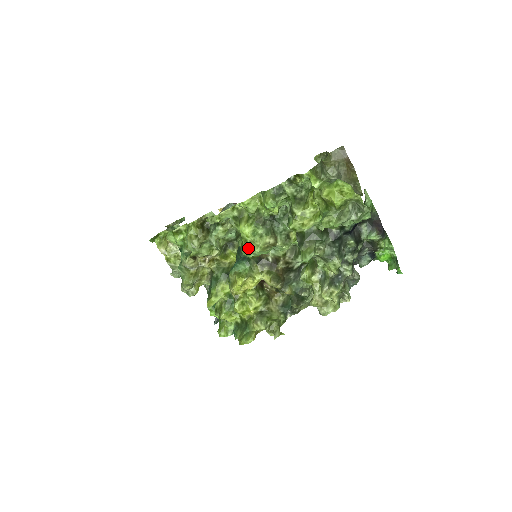
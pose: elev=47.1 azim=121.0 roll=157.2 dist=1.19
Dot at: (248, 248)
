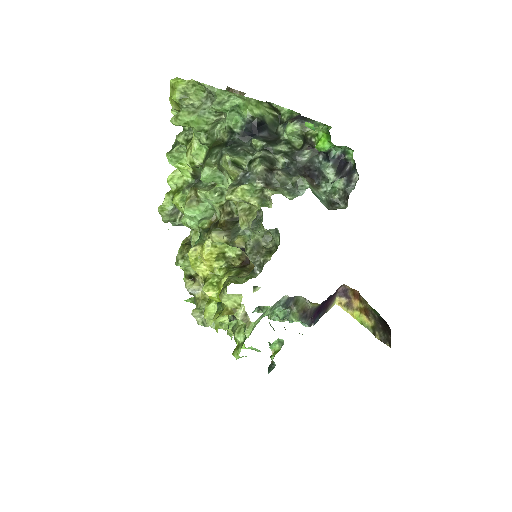
Dot at: (185, 216)
